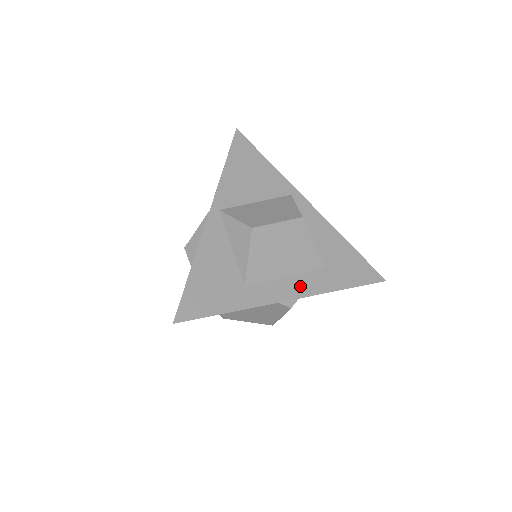
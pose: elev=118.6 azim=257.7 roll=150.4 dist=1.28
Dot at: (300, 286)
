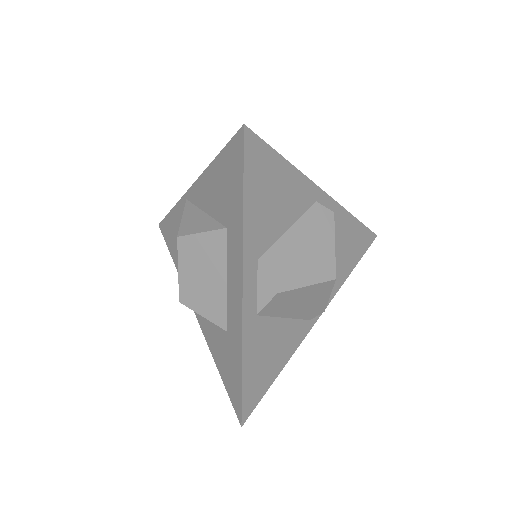
Dot at: occluded
